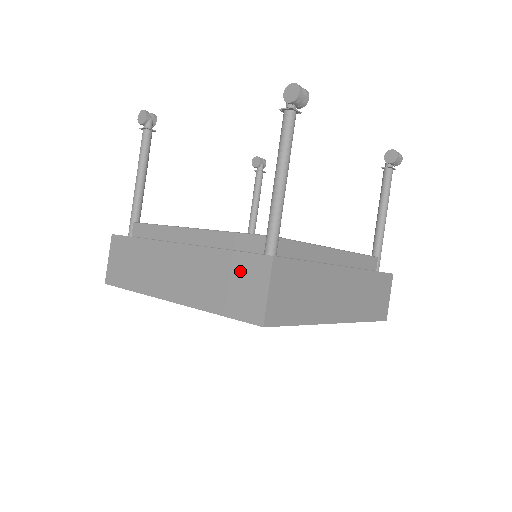
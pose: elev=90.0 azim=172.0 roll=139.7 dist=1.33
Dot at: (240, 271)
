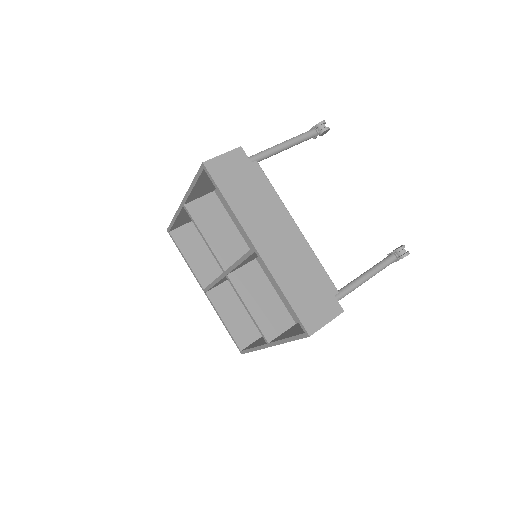
Dot at: occluded
